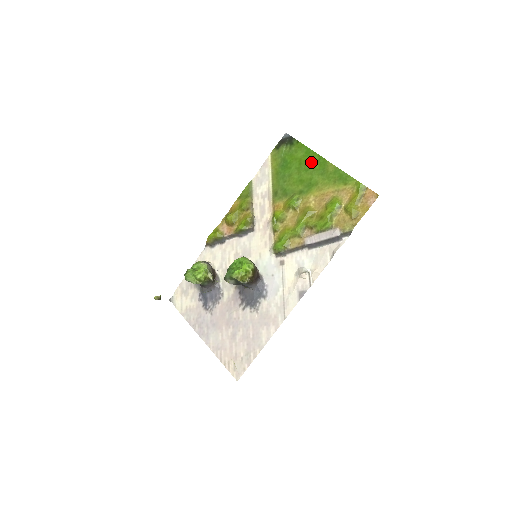
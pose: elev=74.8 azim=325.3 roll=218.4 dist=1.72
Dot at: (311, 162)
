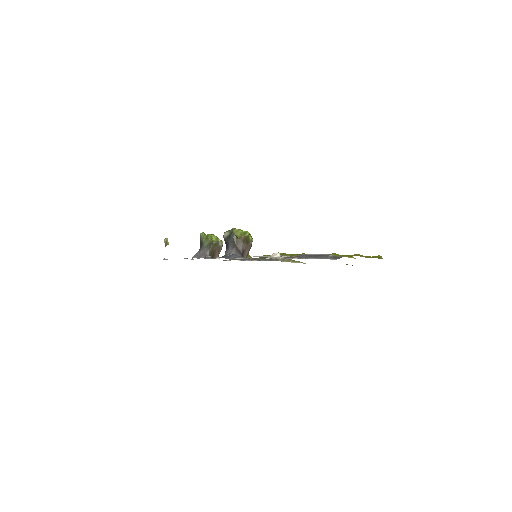
Dot at: occluded
